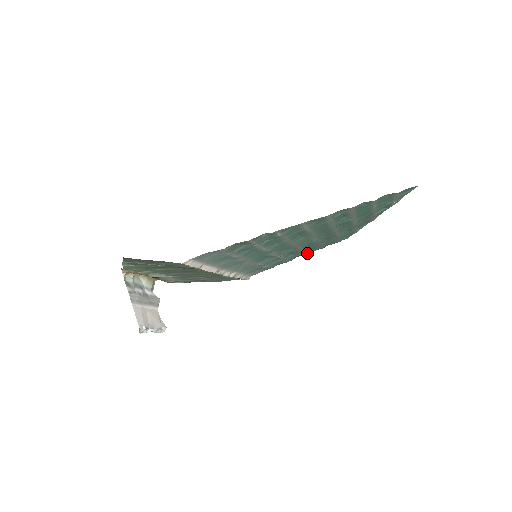
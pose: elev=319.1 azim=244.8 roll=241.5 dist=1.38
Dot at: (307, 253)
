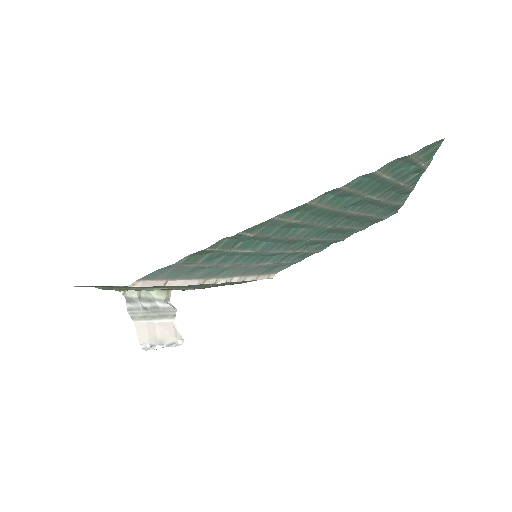
Dot at: (341, 239)
